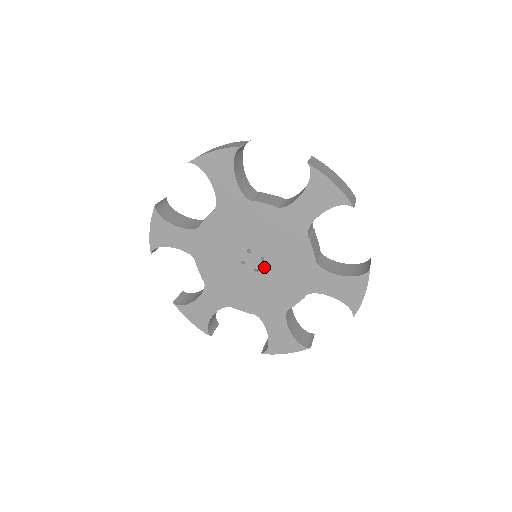
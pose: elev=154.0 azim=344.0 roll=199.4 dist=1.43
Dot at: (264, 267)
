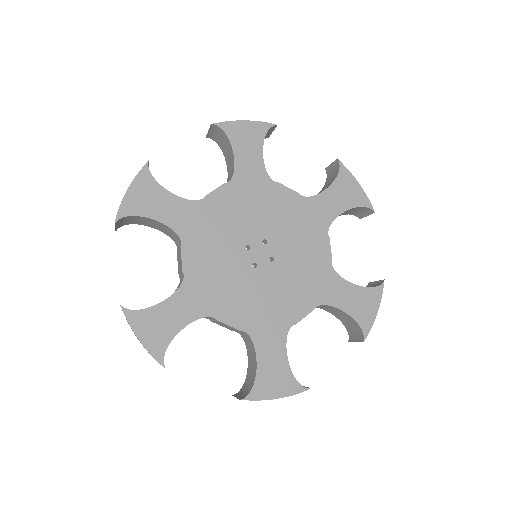
Dot at: (274, 248)
